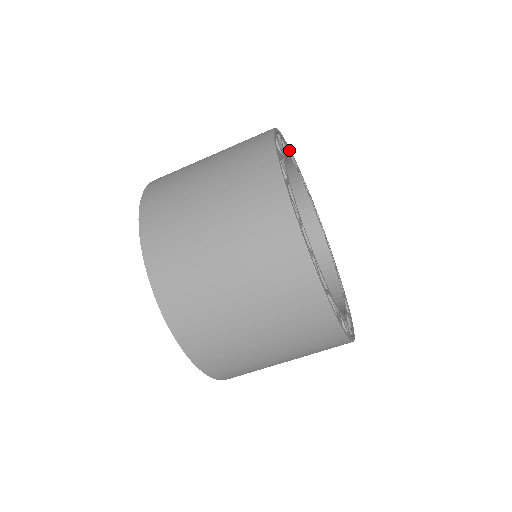
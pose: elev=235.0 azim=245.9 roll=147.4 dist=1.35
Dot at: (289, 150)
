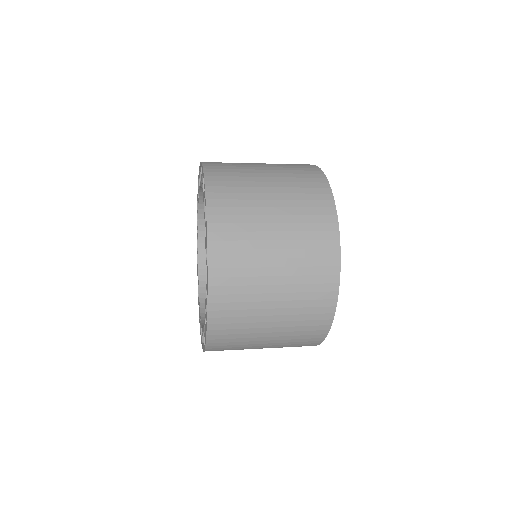
Dot at: occluded
